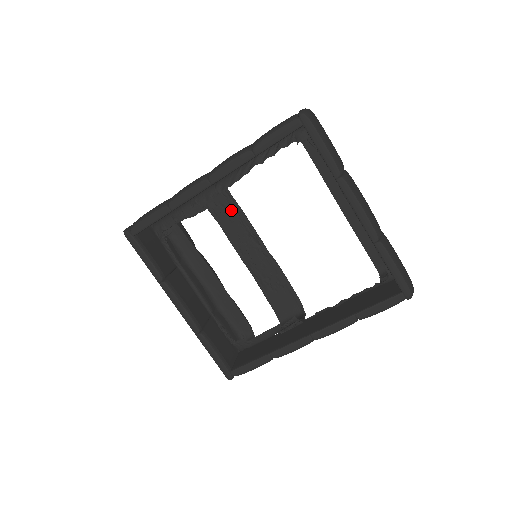
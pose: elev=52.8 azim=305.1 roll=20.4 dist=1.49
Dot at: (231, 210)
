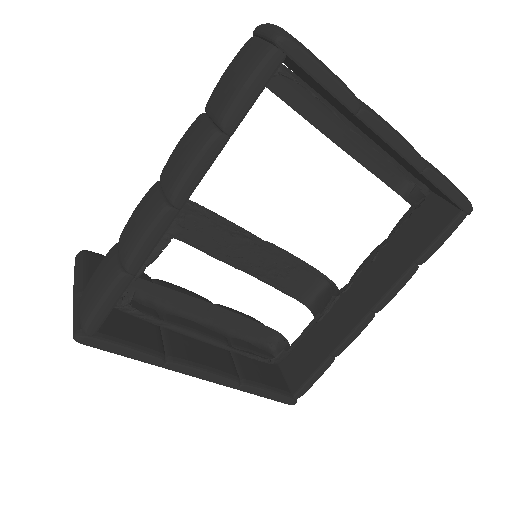
Dot at: (193, 217)
